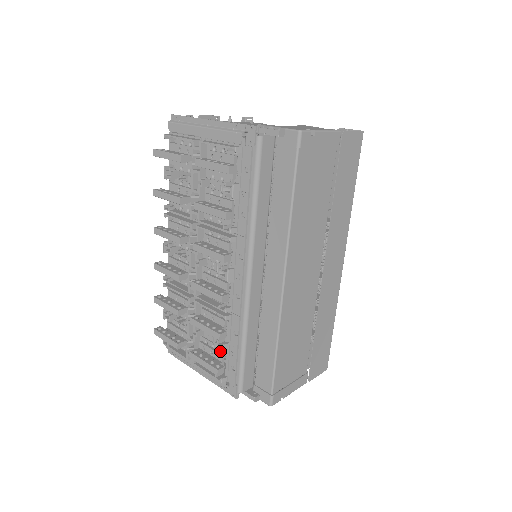
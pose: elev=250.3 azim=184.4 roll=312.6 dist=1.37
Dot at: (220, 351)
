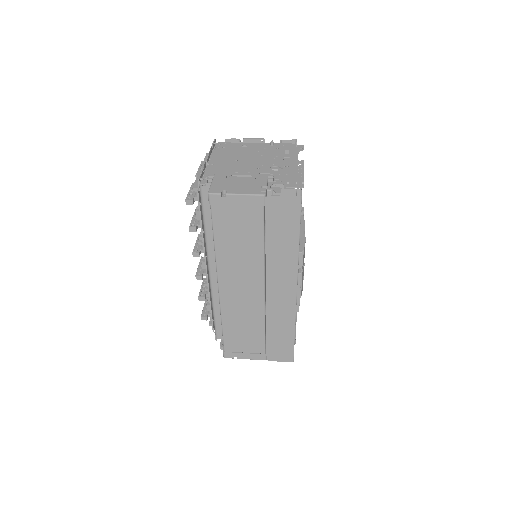
Dot at: (207, 307)
